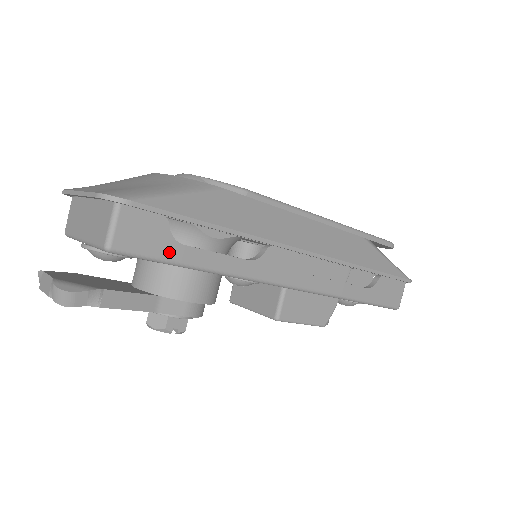
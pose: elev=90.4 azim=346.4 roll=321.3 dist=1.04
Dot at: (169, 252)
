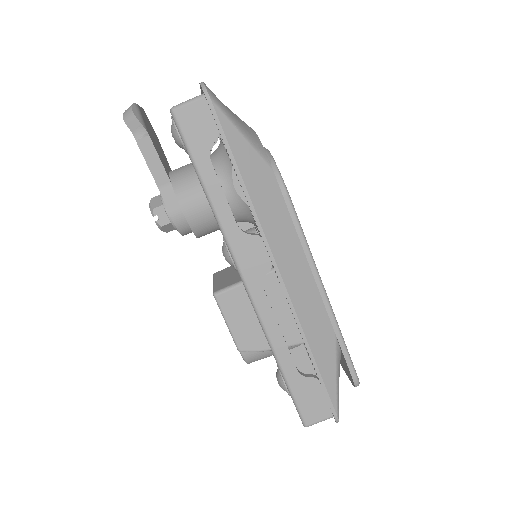
Dot at: (199, 154)
